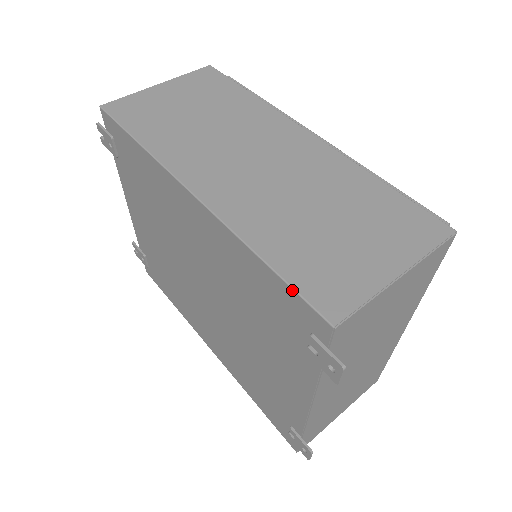
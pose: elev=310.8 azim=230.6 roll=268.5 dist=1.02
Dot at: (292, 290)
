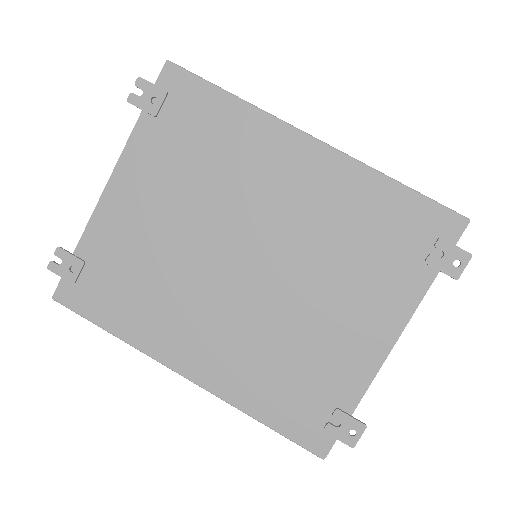
Dot at: (431, 200)
